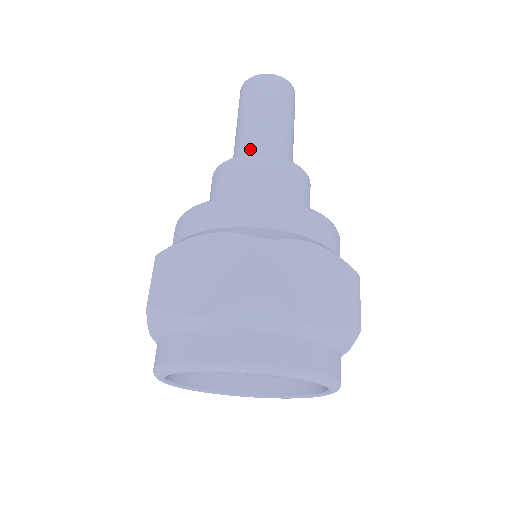
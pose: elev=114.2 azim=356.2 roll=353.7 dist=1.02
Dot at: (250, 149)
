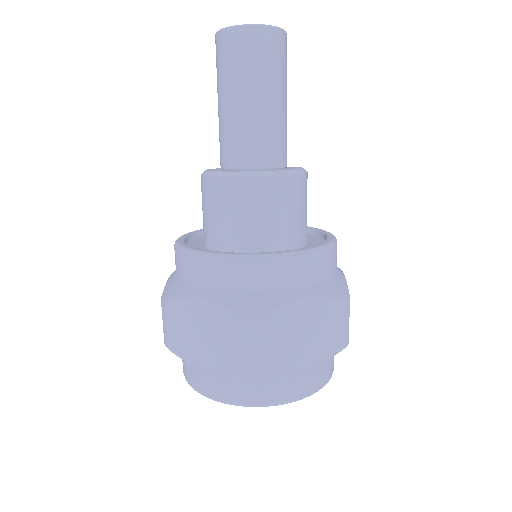
Dot at: (270, 150)
